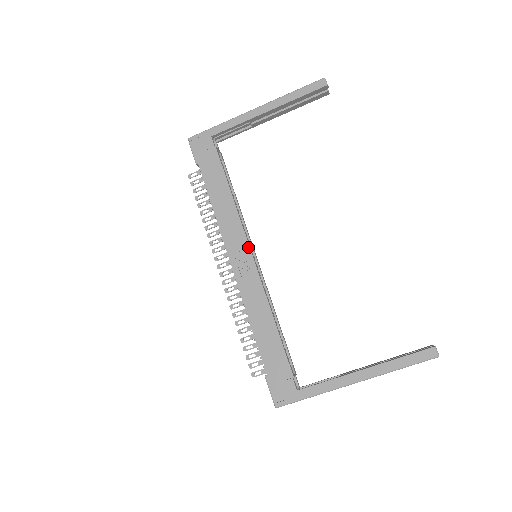
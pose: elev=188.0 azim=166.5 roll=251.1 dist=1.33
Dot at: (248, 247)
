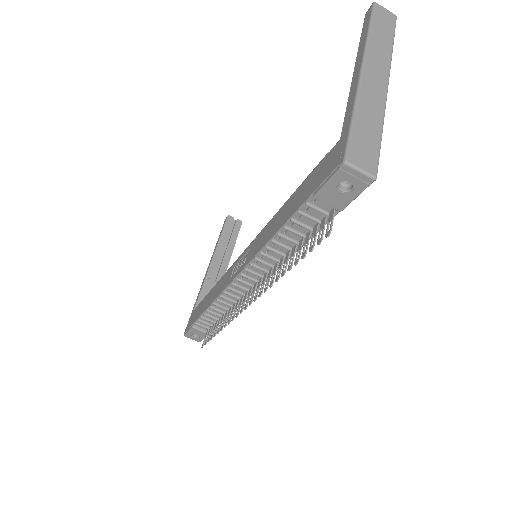
Dot at: (238, 258)
